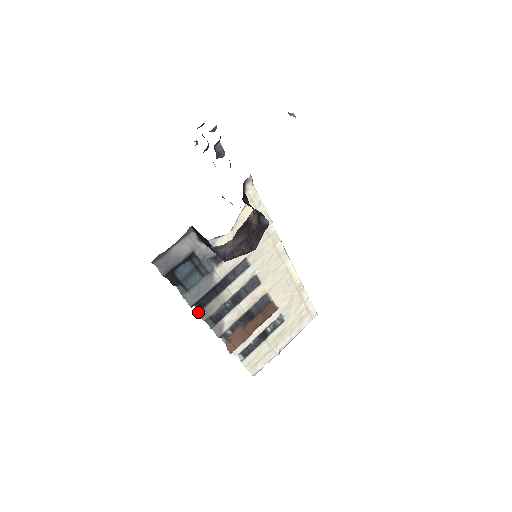
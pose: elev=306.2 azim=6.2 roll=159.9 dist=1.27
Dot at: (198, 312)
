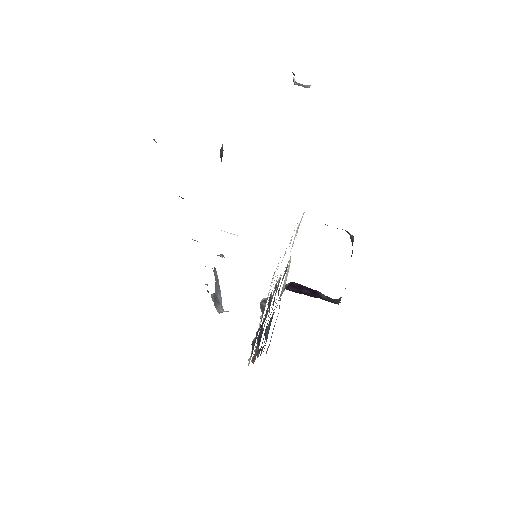
Dot at: (258, 356)
